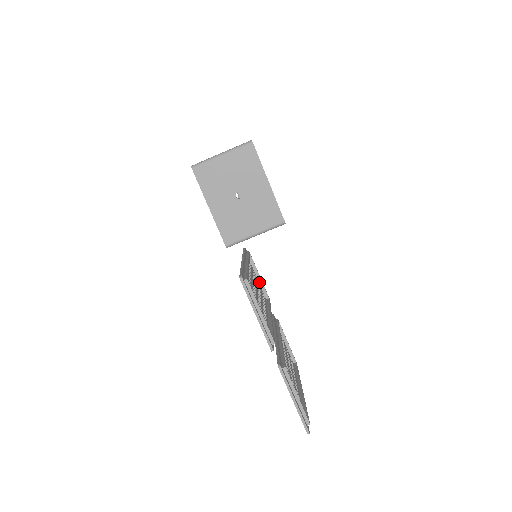
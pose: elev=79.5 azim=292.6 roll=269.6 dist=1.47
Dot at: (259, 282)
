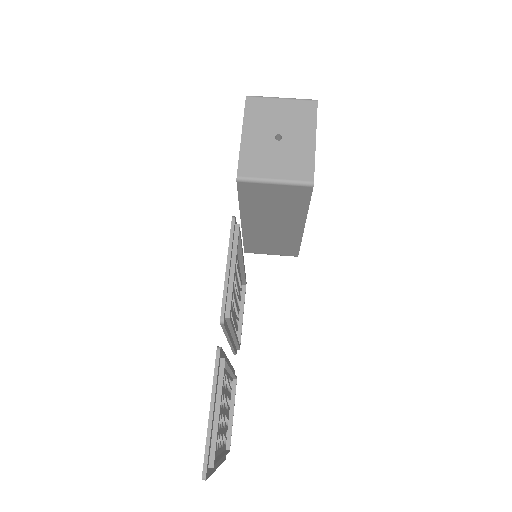
Dot at: (239, 321)
